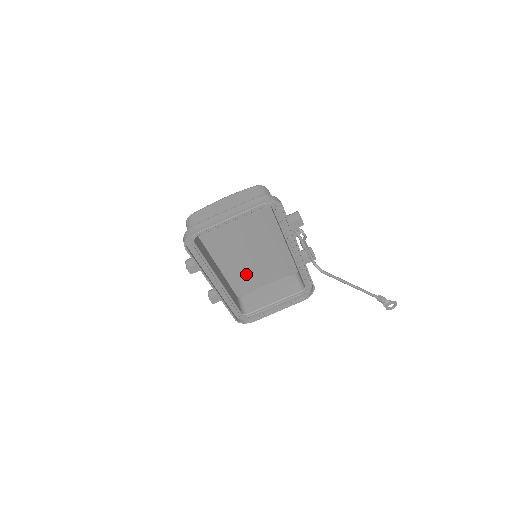
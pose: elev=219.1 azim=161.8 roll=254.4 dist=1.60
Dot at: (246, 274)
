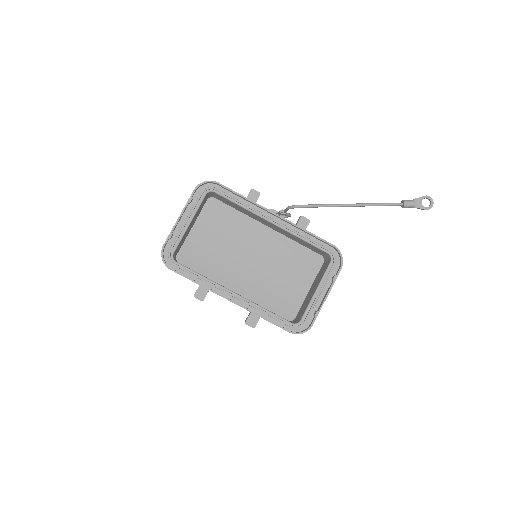
Dot at: (275, 290)
